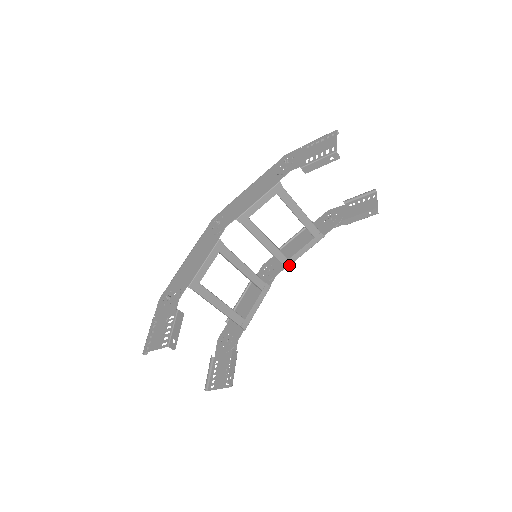
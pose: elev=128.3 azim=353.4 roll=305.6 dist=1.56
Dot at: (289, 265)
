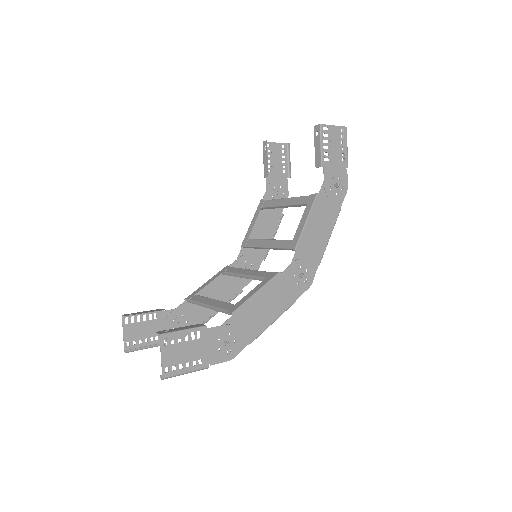
Dot at: (297, 244)
